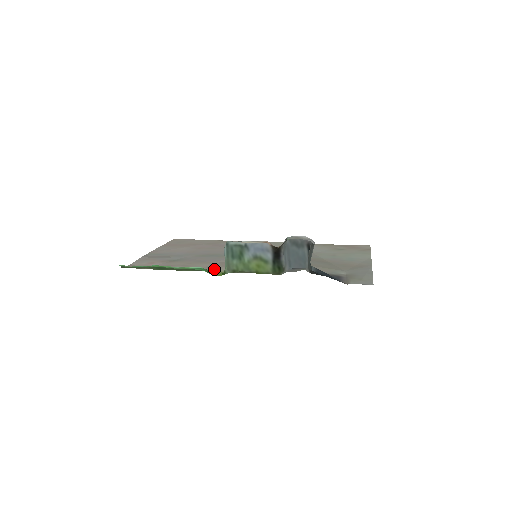
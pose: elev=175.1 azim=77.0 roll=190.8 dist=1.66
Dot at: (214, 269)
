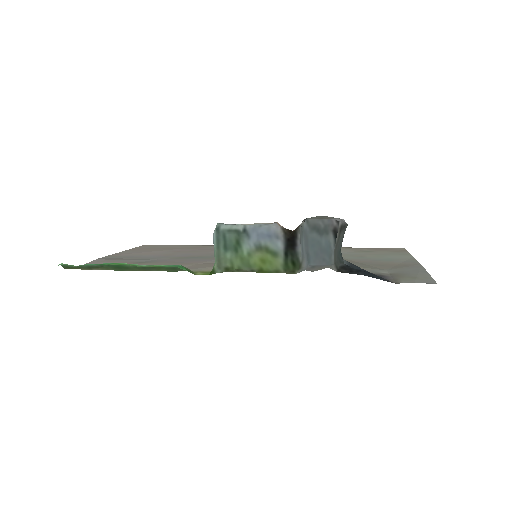
Dot at: (198, 269)
